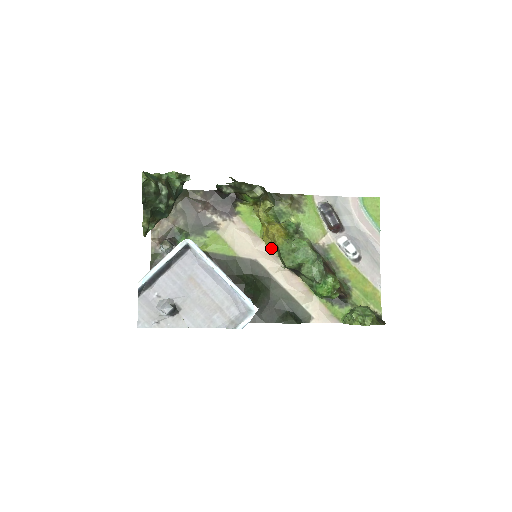
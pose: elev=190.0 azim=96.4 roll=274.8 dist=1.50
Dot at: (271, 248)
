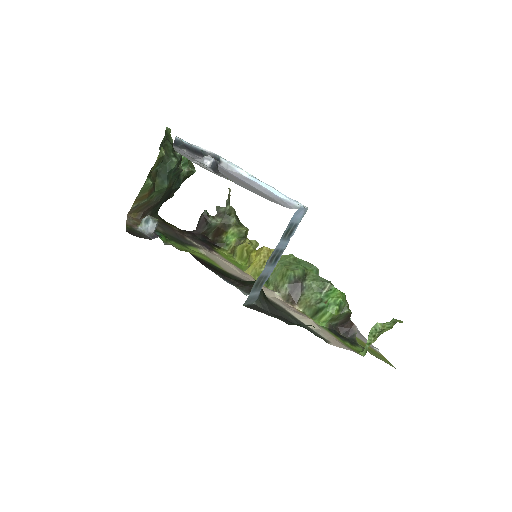
Dot at: occluded
